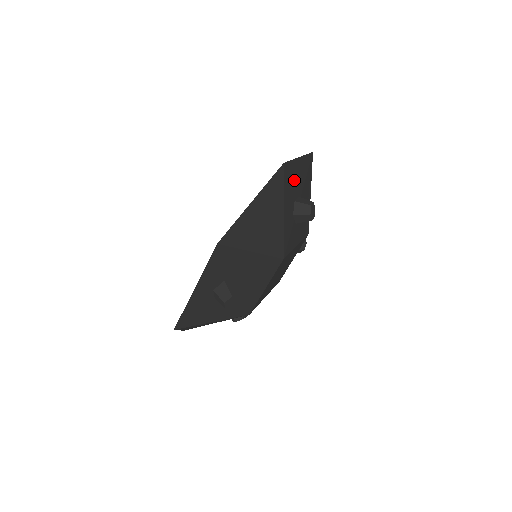
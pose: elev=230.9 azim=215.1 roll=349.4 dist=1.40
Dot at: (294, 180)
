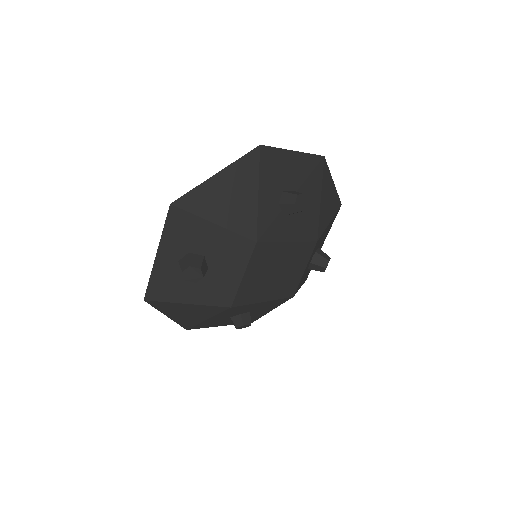
Dot at: (282, 170)
